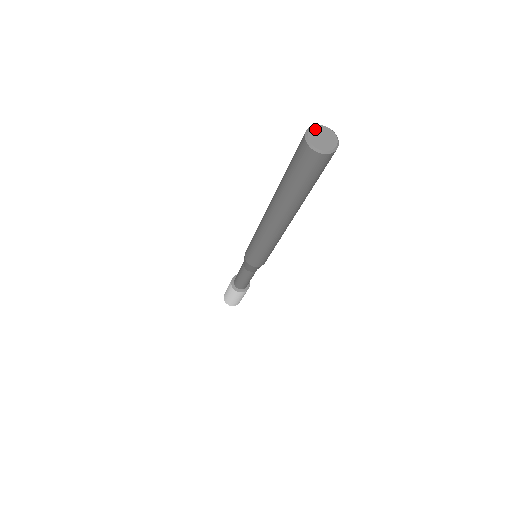
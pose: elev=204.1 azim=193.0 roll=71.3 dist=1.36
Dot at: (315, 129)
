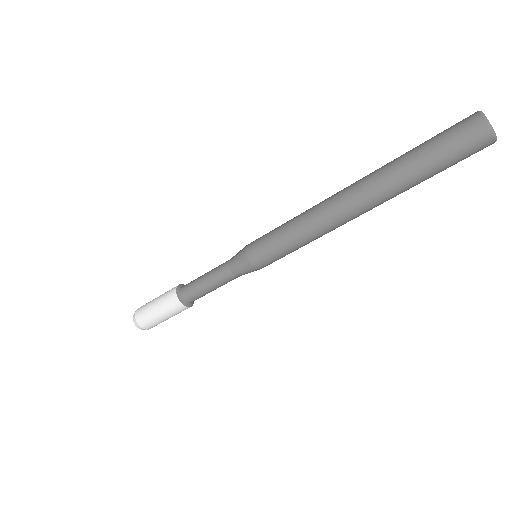
Dot at: occluded
